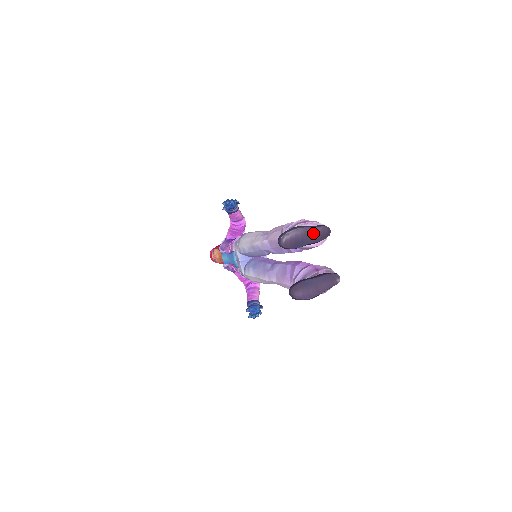
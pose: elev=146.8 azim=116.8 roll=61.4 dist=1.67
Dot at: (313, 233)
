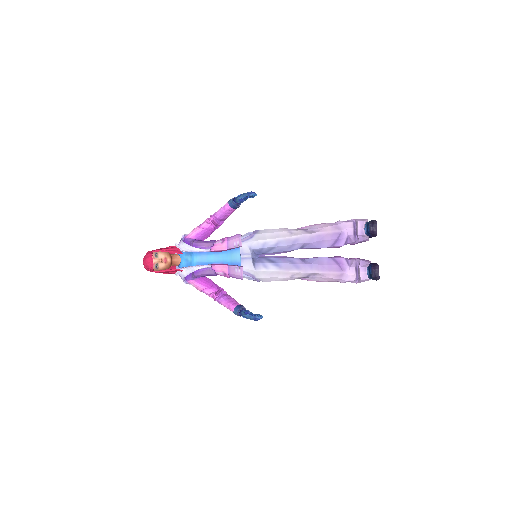
Dot at: occluded
